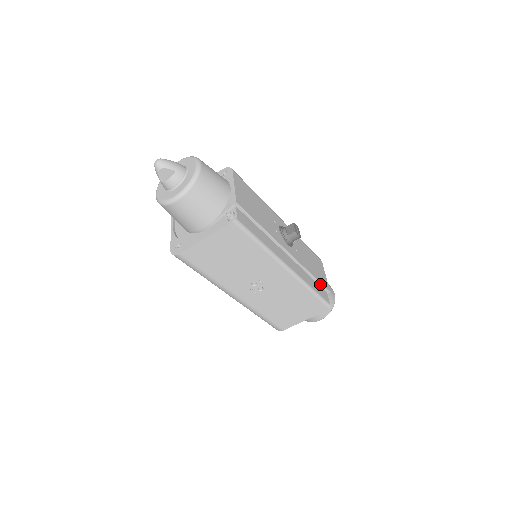
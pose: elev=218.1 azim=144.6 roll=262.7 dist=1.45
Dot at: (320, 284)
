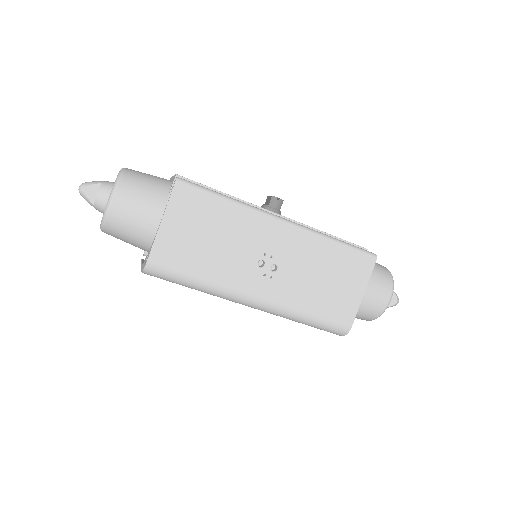
Dot at: occluded
